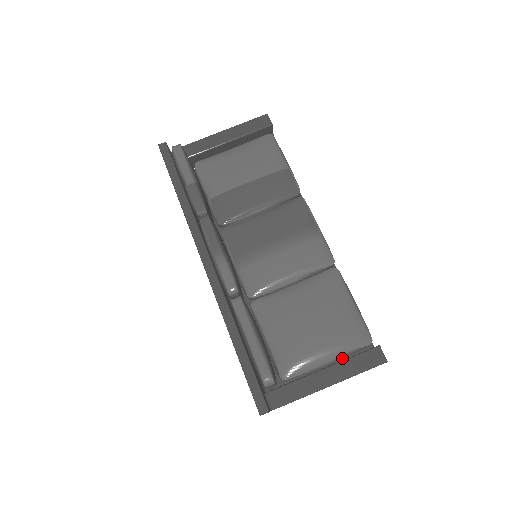
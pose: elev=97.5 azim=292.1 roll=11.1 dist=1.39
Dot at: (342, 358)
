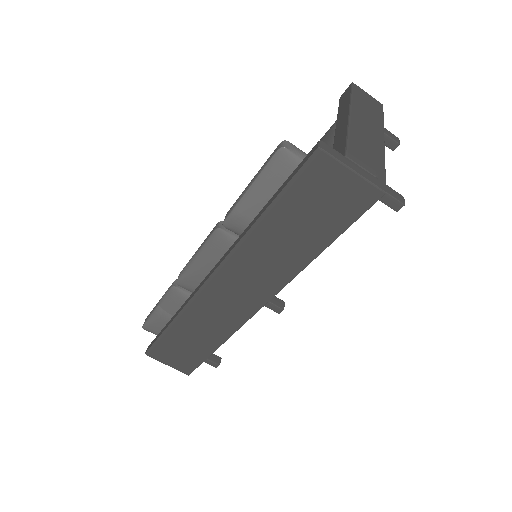
Dot at: occluded
